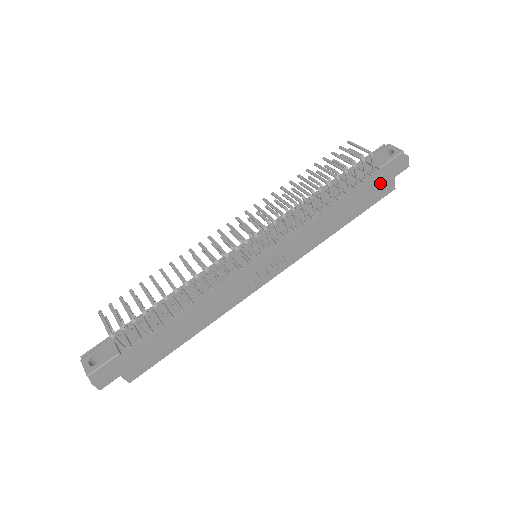
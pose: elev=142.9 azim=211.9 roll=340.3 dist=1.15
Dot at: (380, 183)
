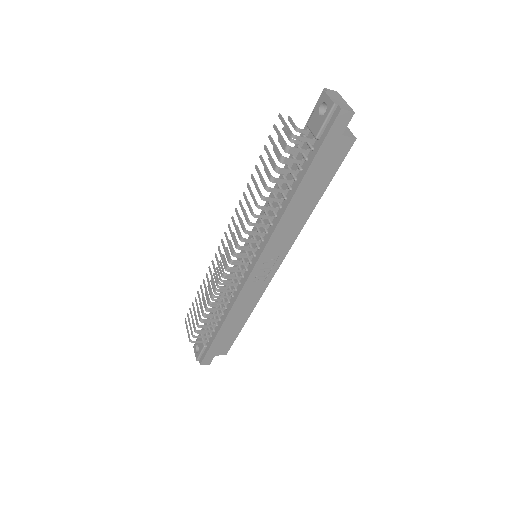
Dot at: (326, 153)
